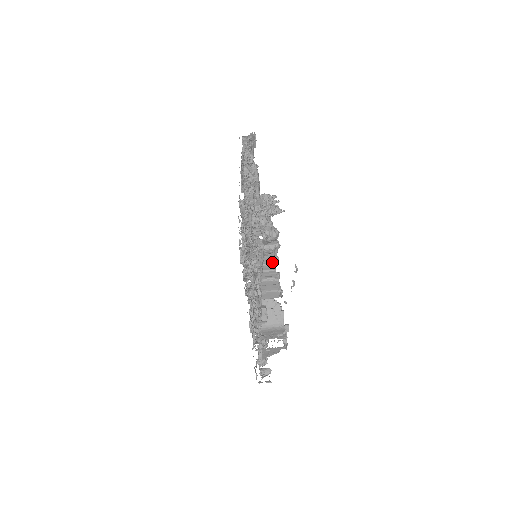
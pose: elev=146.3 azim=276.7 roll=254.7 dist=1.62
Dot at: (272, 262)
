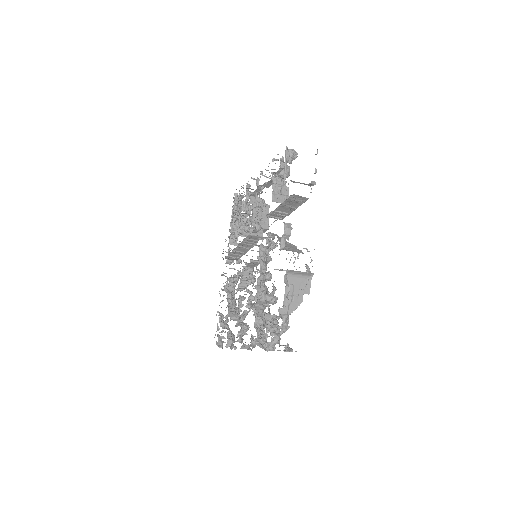
Dot at: occluded
